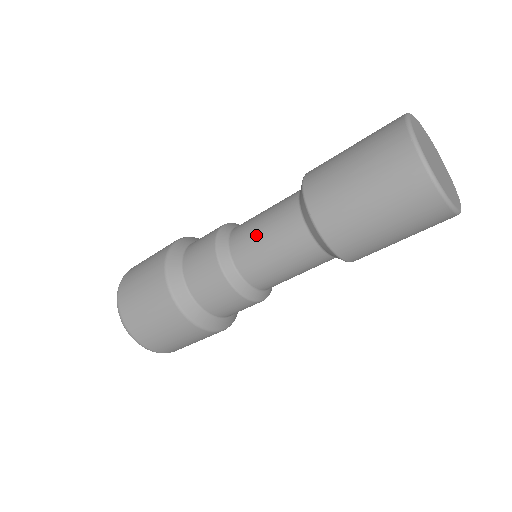
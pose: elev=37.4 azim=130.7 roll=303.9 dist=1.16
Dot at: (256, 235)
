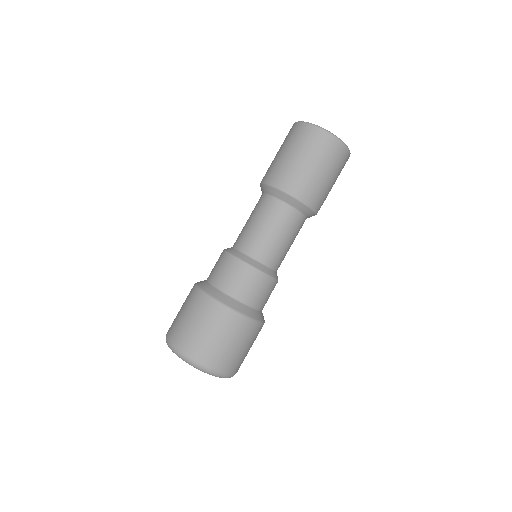
Dot at: (246, 226)
